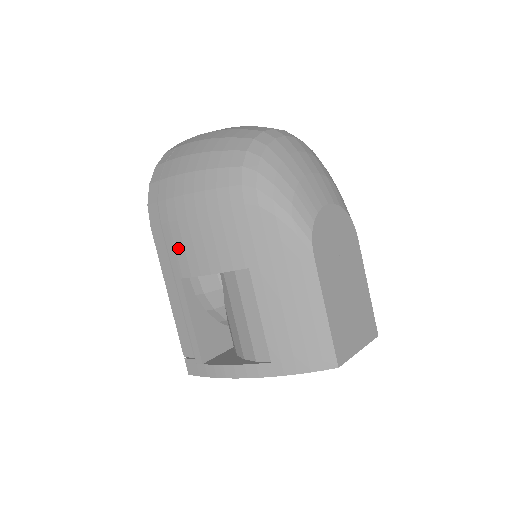
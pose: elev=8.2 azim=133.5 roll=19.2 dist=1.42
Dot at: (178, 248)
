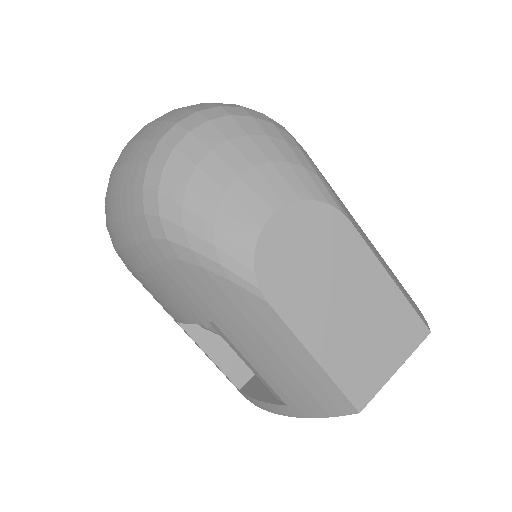
Dot at: (154, 296)
